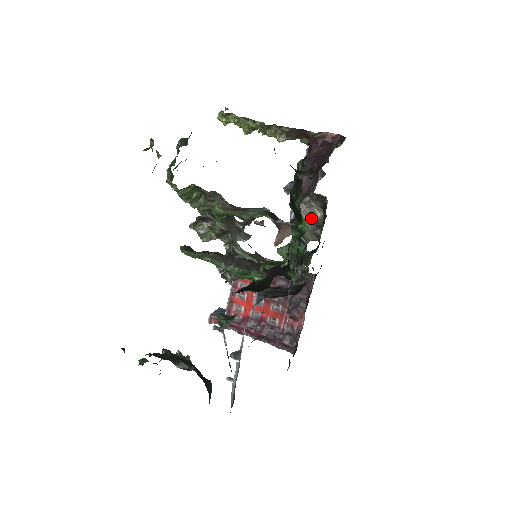
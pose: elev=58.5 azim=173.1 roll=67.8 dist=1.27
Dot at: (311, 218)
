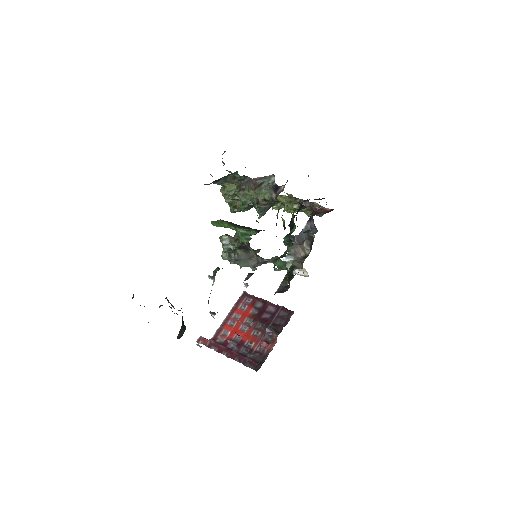
Dot at: (301, 254)
